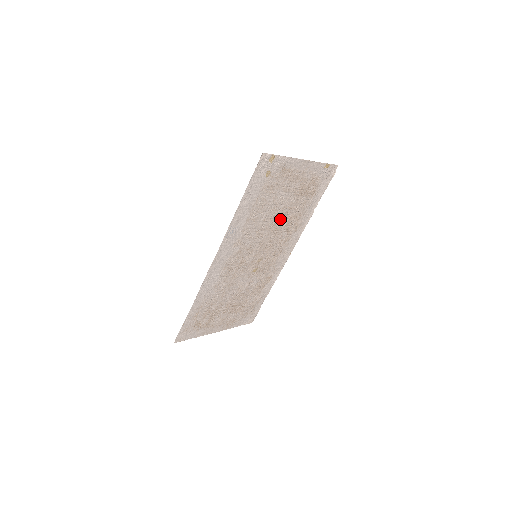
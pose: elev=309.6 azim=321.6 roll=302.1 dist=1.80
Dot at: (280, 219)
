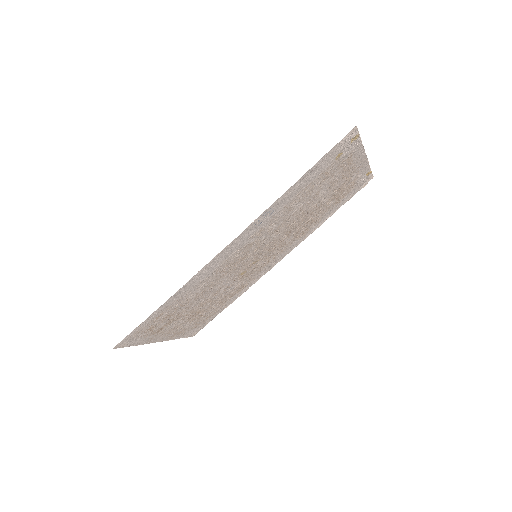
Dot at: (302, 218)
